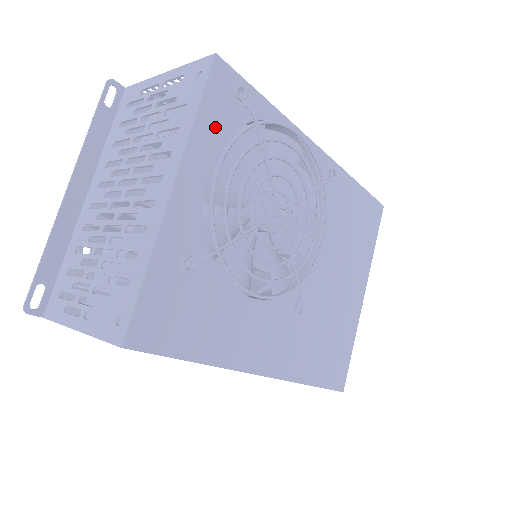
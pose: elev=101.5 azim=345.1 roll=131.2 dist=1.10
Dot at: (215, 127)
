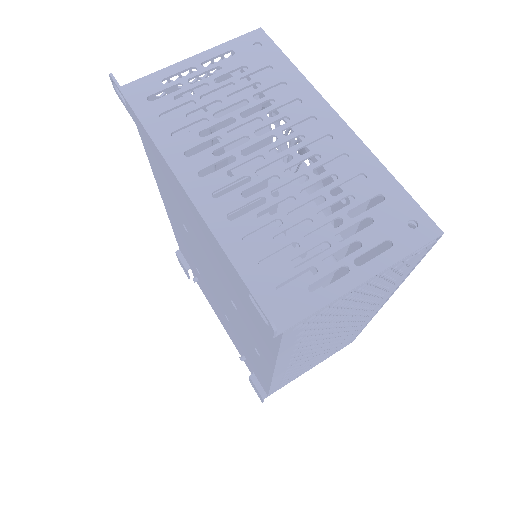
Dot at: occluded
